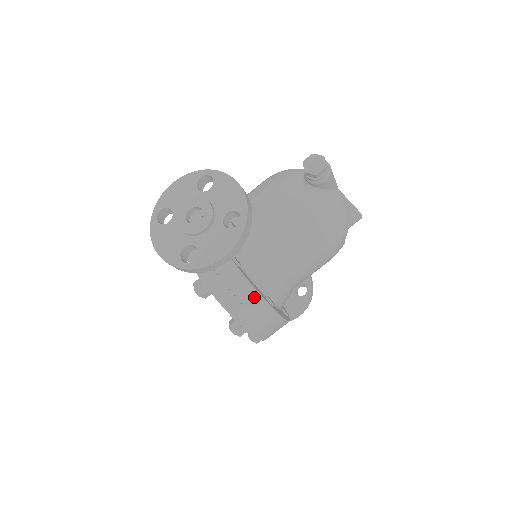
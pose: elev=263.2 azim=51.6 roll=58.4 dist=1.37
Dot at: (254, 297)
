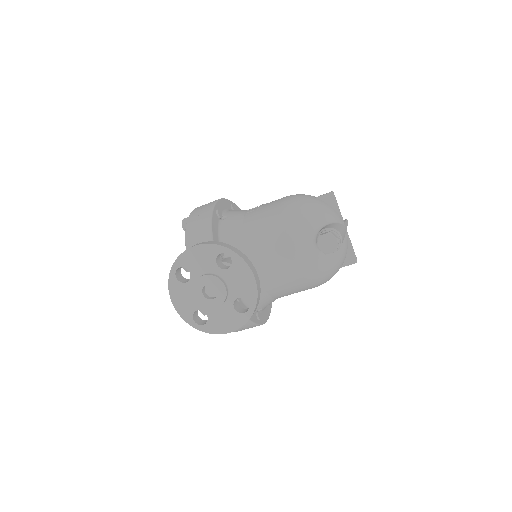
Dot at: (247, 323)
